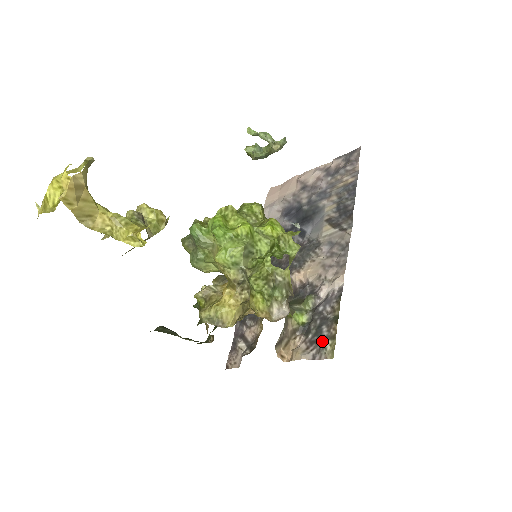
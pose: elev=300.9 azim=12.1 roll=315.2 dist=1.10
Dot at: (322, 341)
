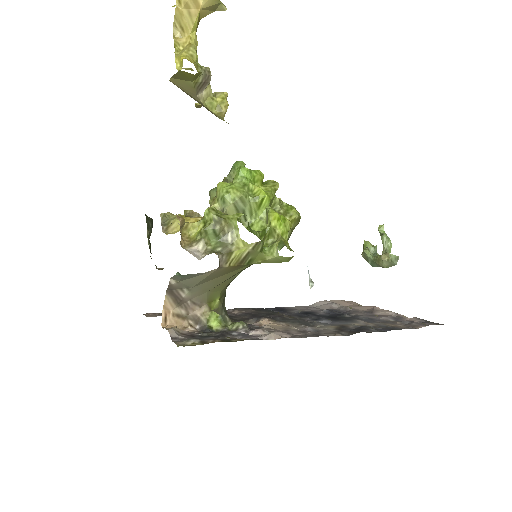
Dot at: (196, 338)
